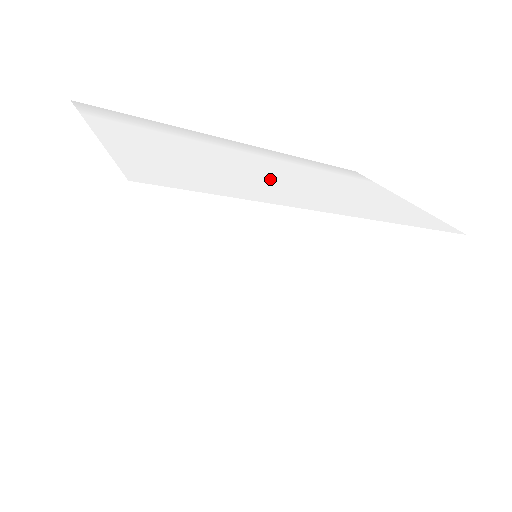
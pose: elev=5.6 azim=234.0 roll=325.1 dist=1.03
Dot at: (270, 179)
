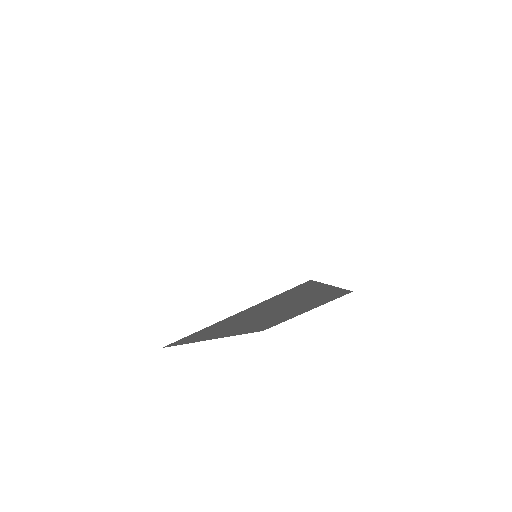
Dot at: occluded
